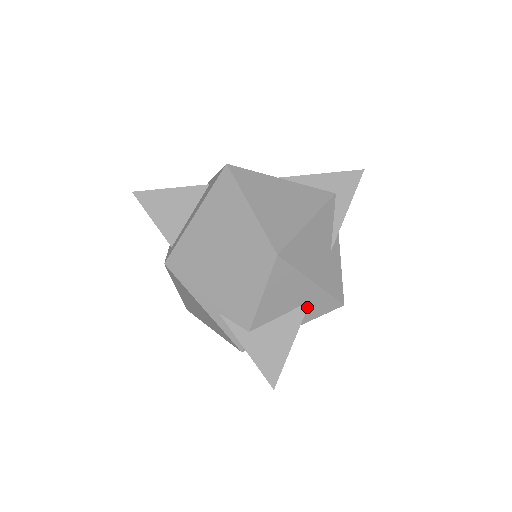
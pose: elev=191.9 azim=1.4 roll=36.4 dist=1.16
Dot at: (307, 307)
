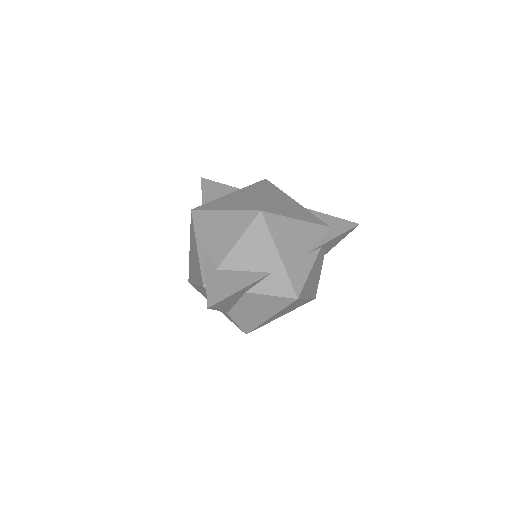
Dot at: (267, 275)
